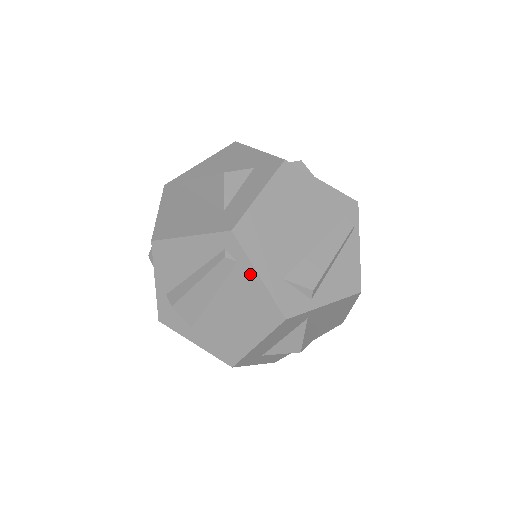
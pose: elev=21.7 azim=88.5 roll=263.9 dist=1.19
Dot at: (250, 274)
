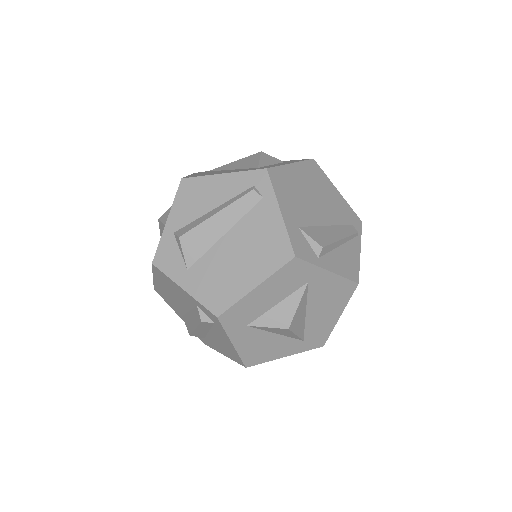
Dot at: (272, 209)
